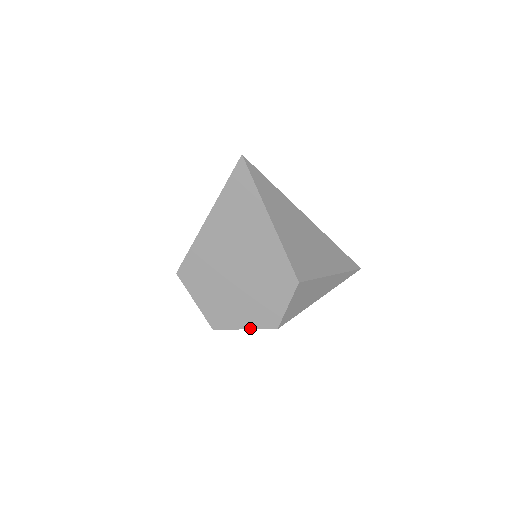
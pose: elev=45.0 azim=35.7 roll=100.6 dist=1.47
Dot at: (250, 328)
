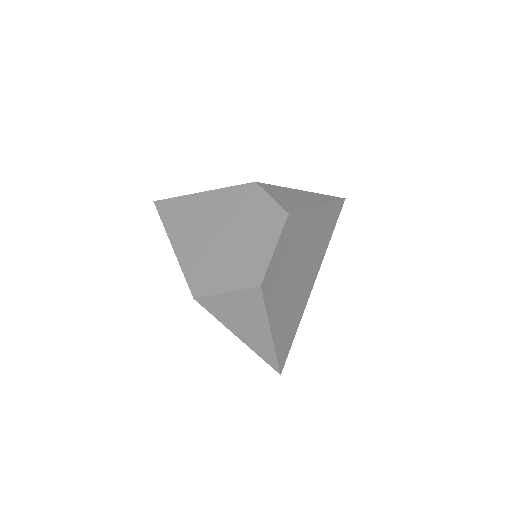
Dot at: (276, 242)
